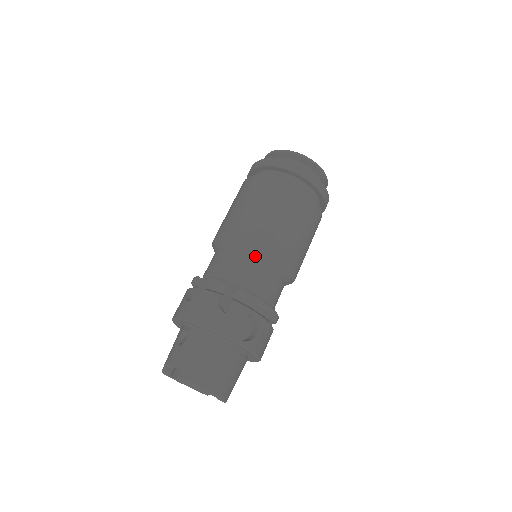
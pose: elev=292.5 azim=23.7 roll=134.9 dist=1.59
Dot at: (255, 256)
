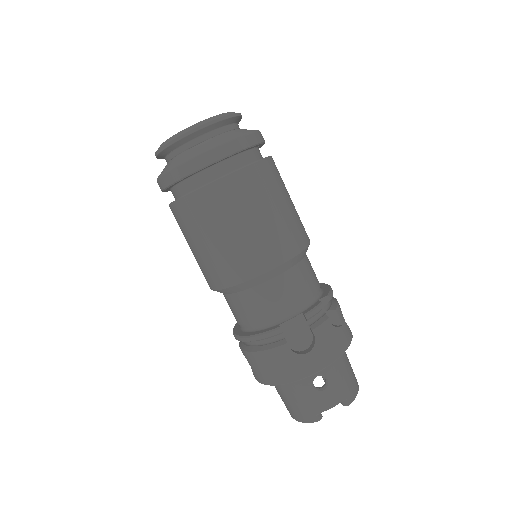
Dot at: (303, 258)
